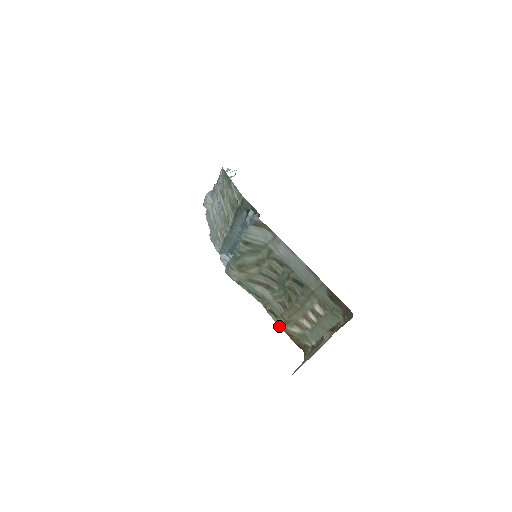
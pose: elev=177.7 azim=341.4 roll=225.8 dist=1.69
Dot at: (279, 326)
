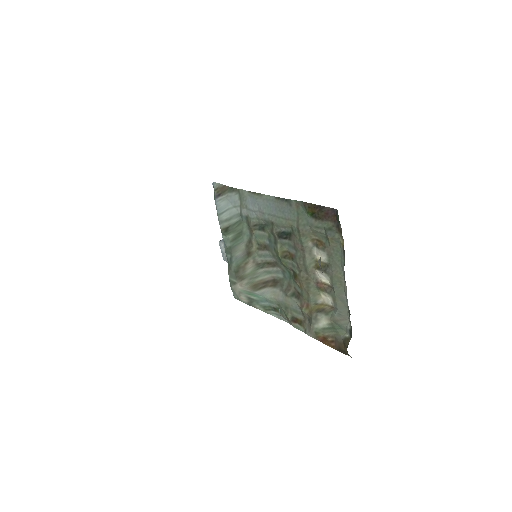
Dot at: (308, 335)
